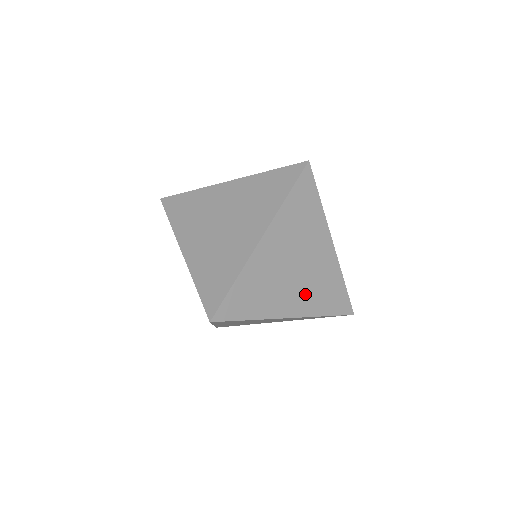
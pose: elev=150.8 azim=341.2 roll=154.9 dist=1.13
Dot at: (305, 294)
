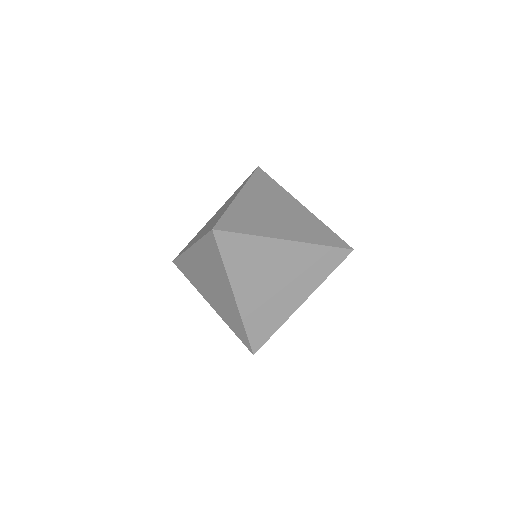
Dot at: occluded
